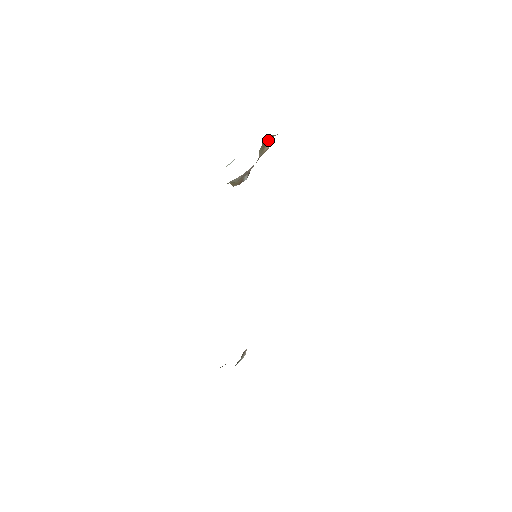
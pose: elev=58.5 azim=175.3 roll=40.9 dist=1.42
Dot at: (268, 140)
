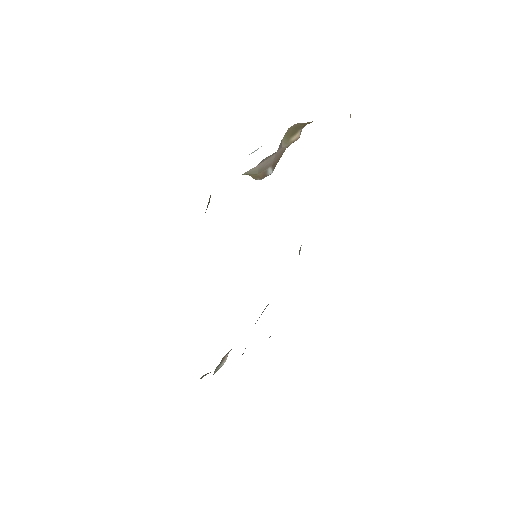
Dot at: (296, 129)
